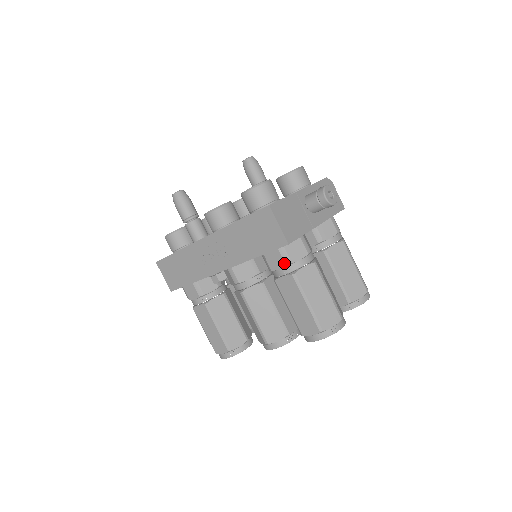
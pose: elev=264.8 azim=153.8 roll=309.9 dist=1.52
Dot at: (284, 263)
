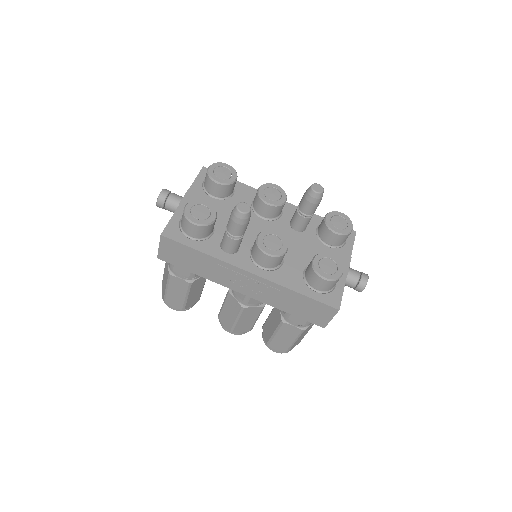
Dot at: (304, 324)
